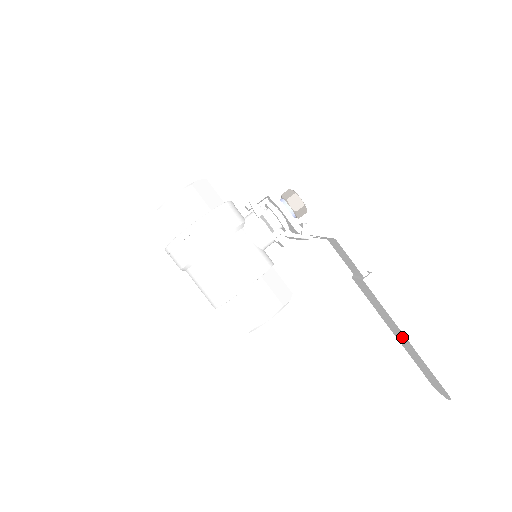
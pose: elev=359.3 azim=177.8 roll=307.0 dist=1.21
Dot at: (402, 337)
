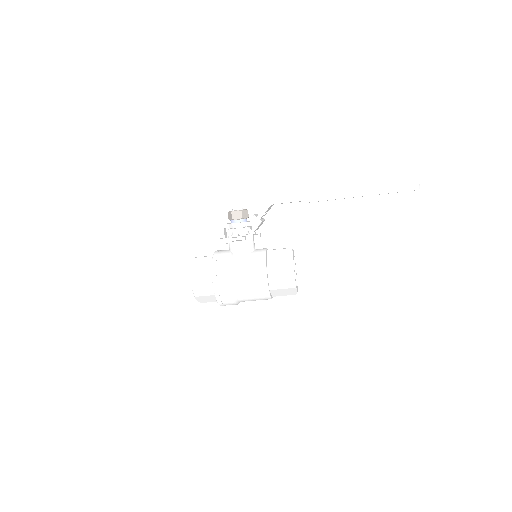
Dot at: occluded
